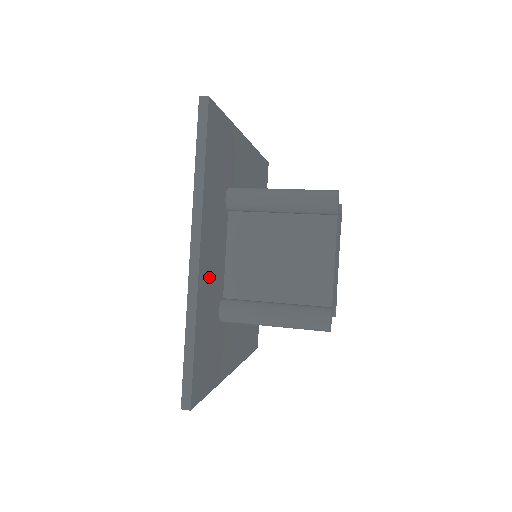
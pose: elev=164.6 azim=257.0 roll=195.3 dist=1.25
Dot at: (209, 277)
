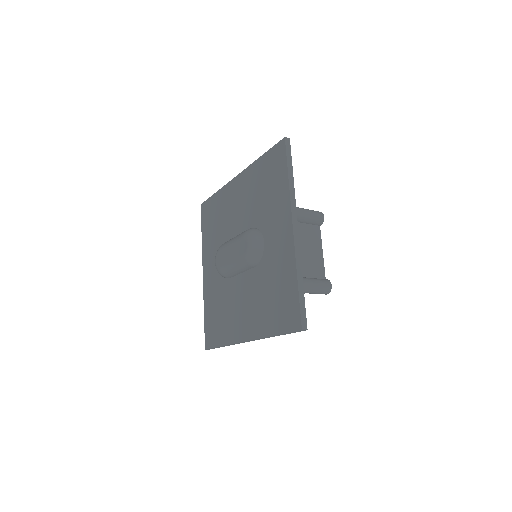
Dot at: occluded
